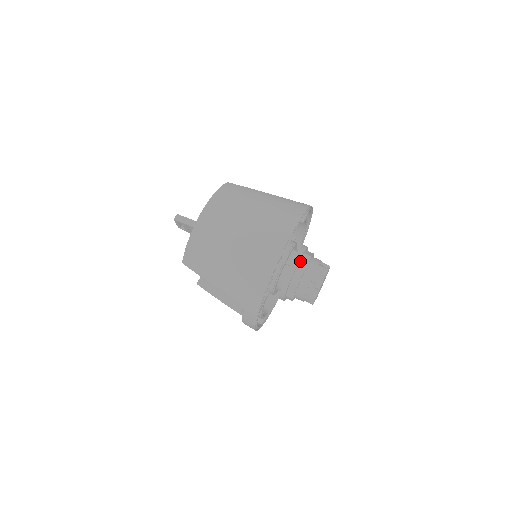
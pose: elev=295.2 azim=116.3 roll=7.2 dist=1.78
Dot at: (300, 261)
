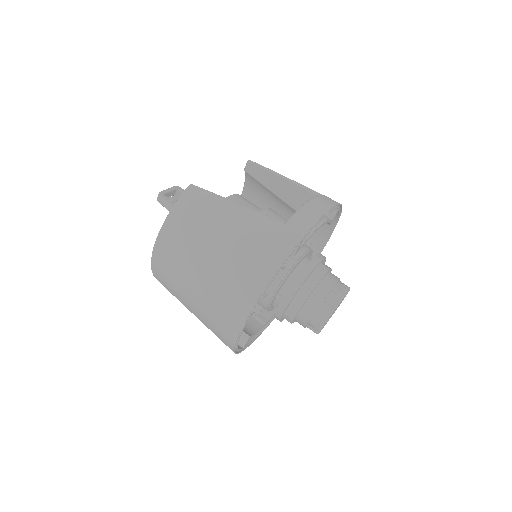
Dot at: (293, 299)
